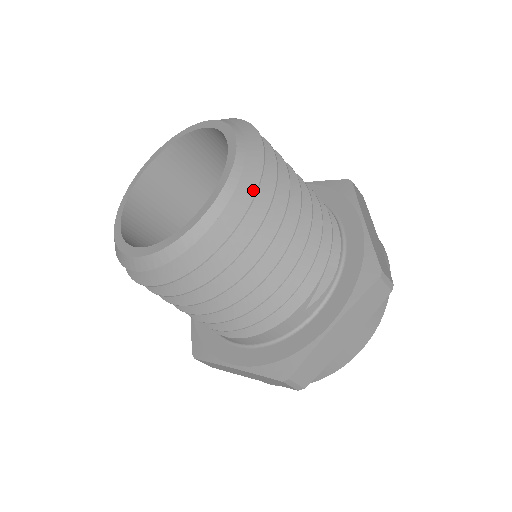
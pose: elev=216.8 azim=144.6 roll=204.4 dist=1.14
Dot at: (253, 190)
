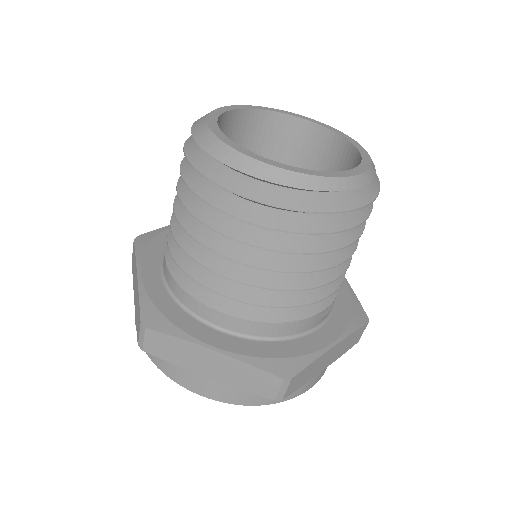
Dot at: (378, 187)
